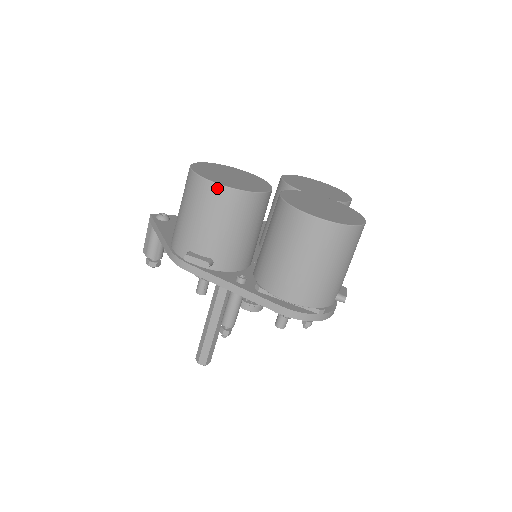
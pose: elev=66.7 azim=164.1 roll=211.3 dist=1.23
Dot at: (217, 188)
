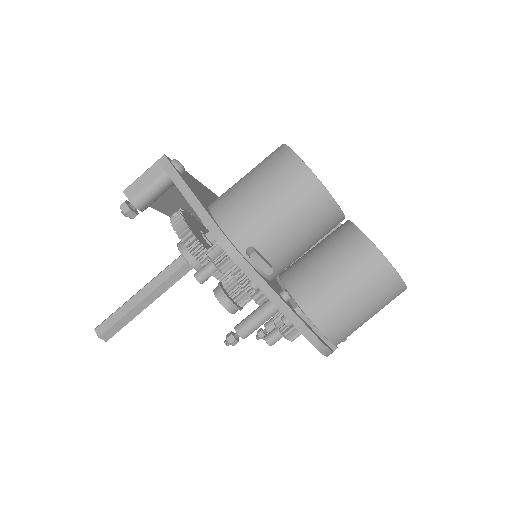
Dot at: (328, 200)
